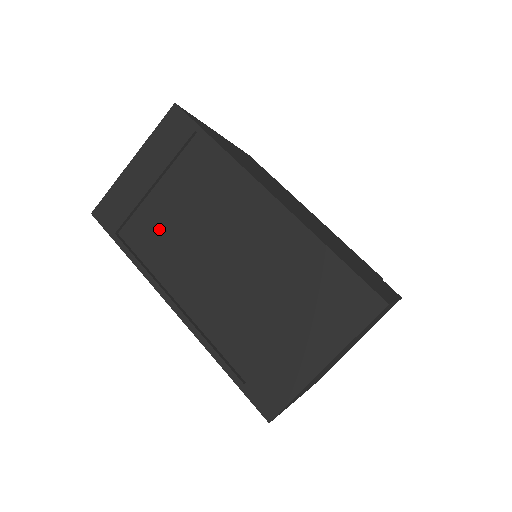
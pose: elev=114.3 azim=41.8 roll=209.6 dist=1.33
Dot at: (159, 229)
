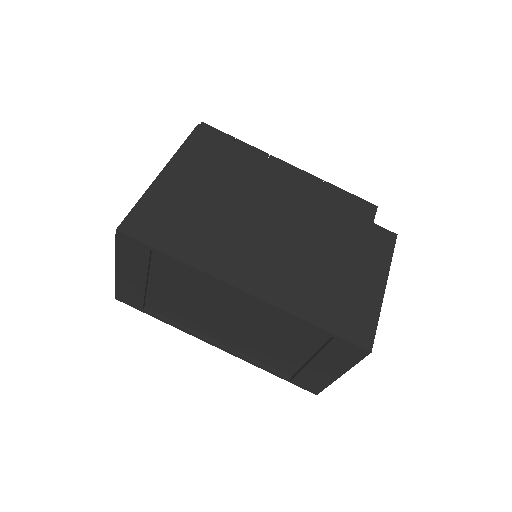
Dot at: (173, 305)
